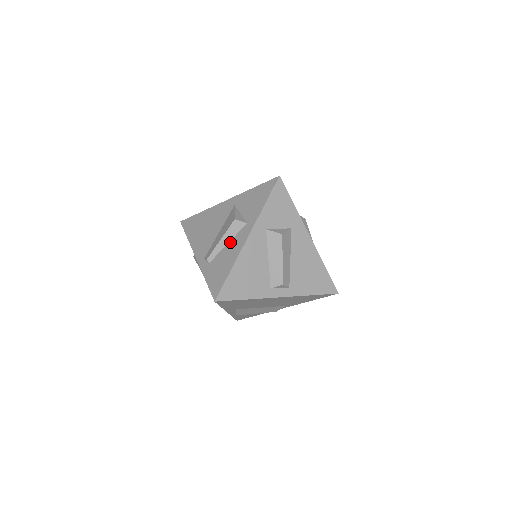
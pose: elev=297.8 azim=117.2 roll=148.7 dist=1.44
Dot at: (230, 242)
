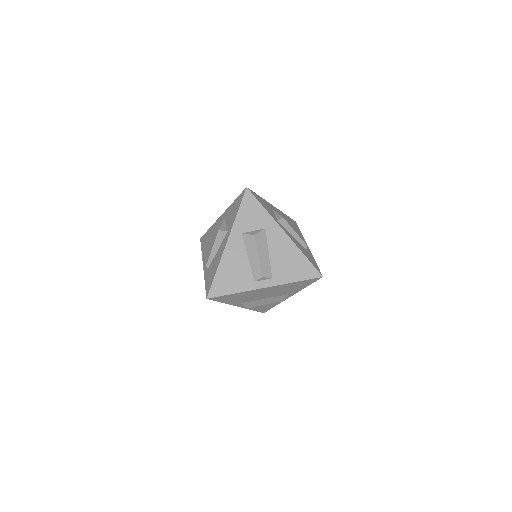
Dot at: (218, 249)
